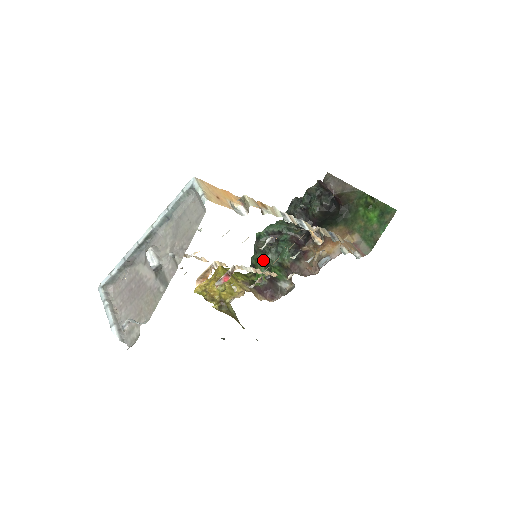
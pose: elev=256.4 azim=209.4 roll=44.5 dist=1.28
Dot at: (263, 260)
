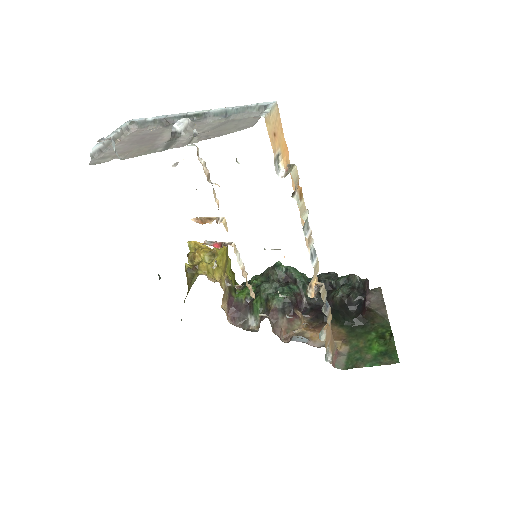
Dot at: (260, 284)
